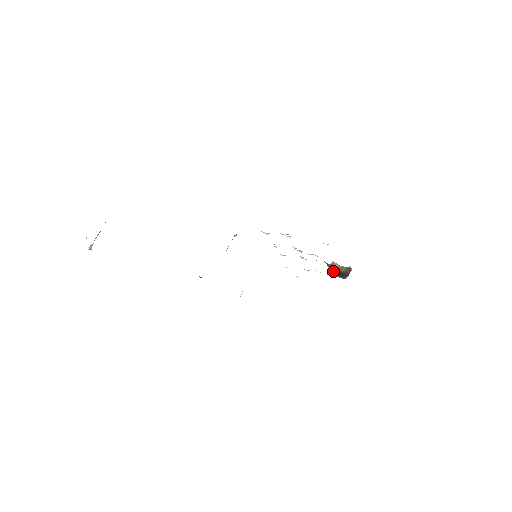
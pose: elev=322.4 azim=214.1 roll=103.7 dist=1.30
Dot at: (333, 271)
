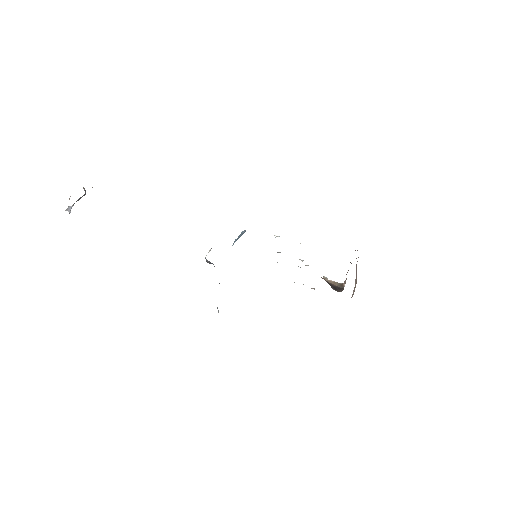
Dot at: (329, 284)
